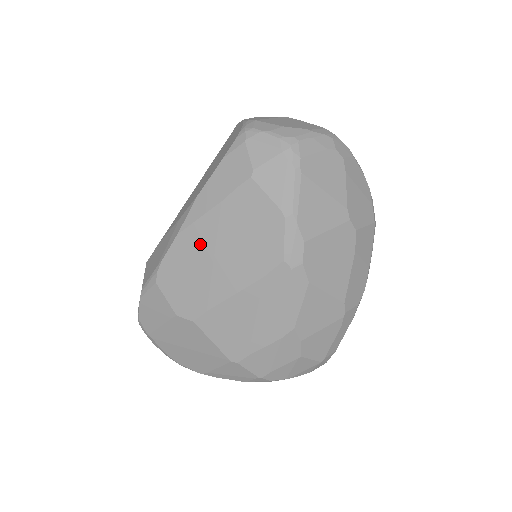
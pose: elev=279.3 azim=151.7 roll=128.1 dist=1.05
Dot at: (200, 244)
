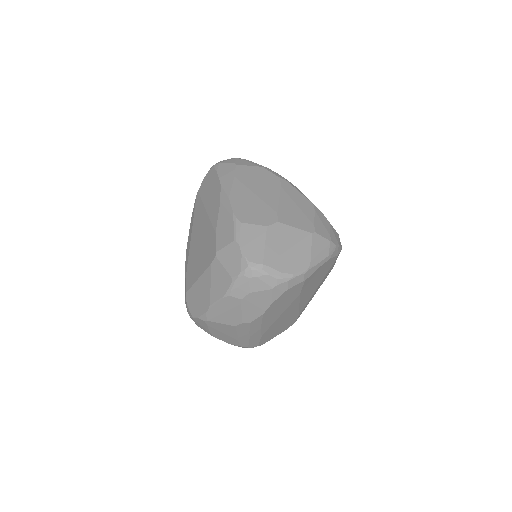
Dot at: (243, 194)
